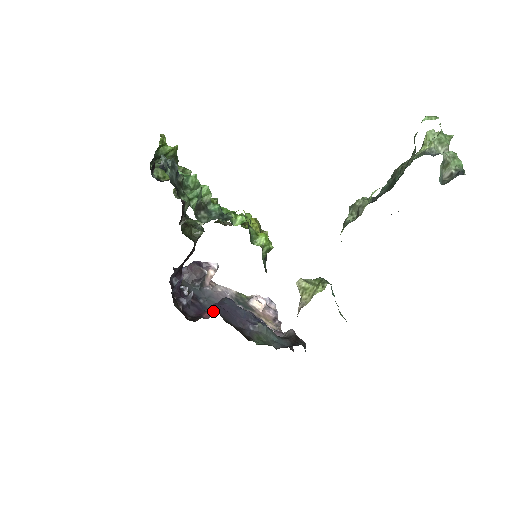
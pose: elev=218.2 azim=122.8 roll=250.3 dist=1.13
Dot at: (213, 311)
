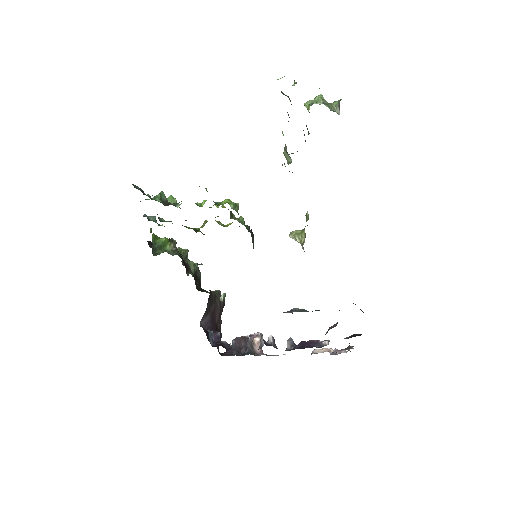
Dot at: (261, 347)
